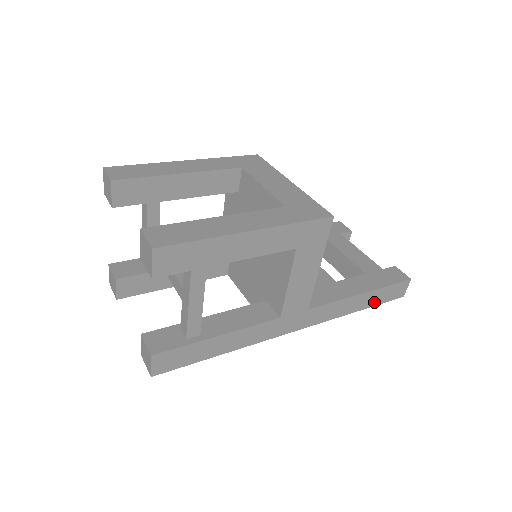
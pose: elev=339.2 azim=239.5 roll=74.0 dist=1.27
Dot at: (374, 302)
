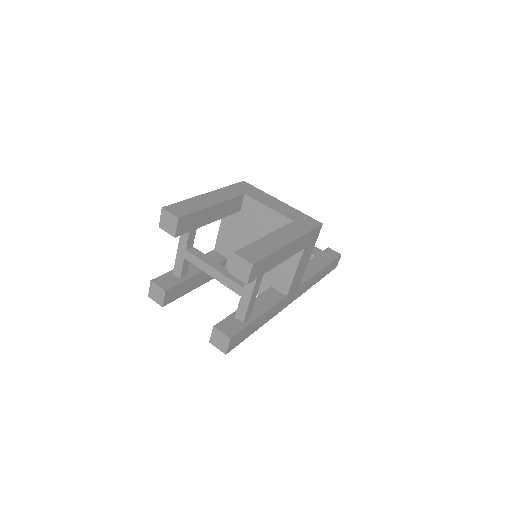
Dot at: (324, 274)
